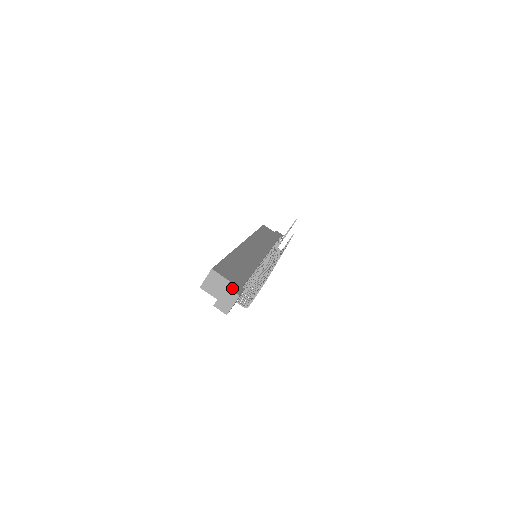
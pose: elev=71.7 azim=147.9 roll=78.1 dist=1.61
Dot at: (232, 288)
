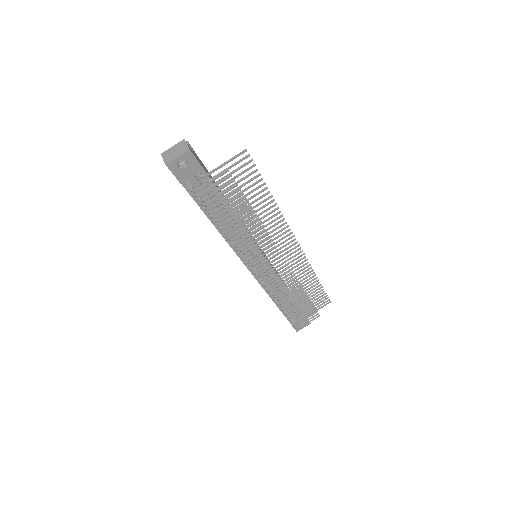
Dot at: (189, 147)
